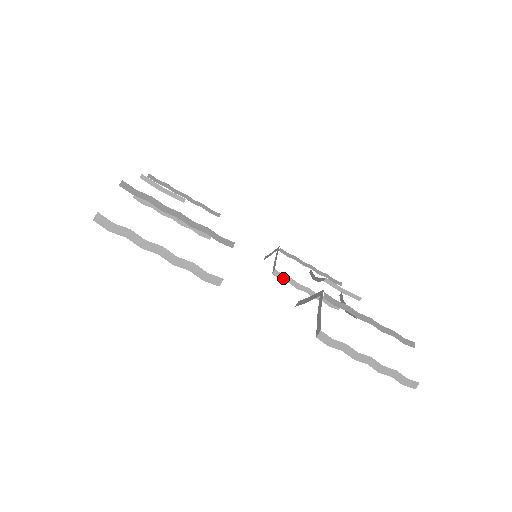
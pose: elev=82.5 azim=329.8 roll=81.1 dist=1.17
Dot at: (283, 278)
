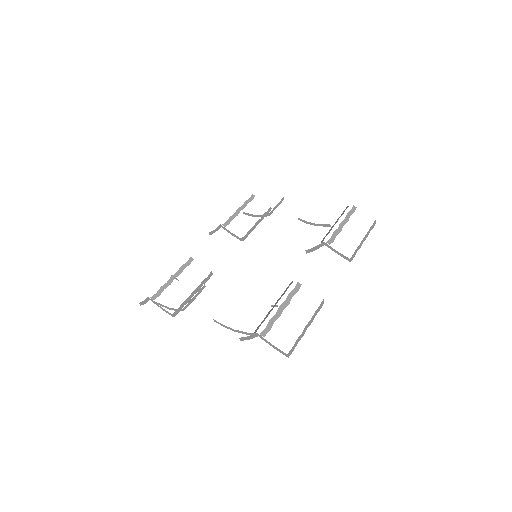
Dot at: (246, 236)
